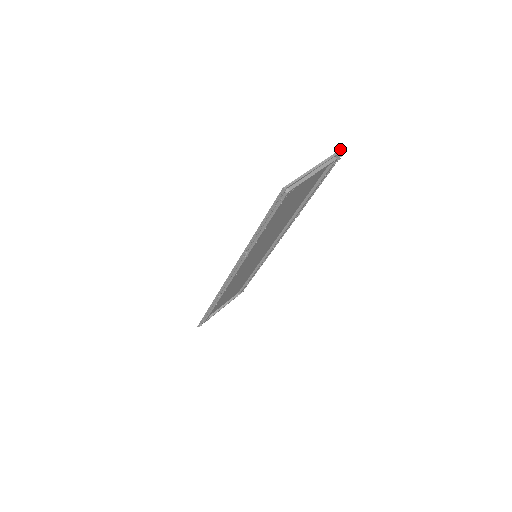
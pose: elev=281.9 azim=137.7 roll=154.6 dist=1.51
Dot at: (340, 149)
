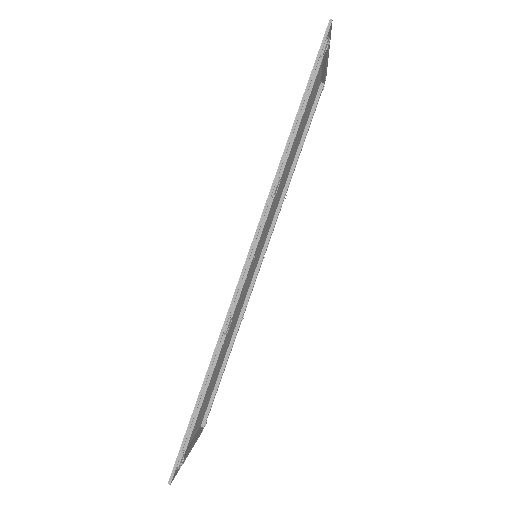
Dot at: occluded
